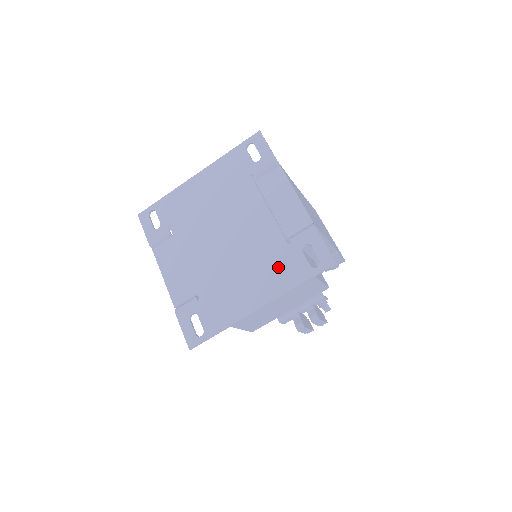
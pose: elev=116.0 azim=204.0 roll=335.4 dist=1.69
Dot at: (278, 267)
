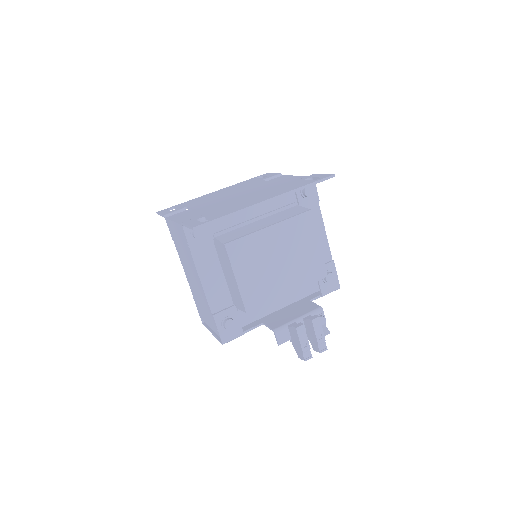
Dot at: (284, 188)
